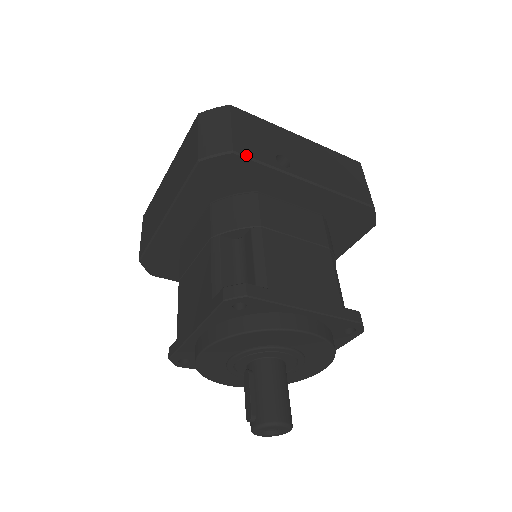
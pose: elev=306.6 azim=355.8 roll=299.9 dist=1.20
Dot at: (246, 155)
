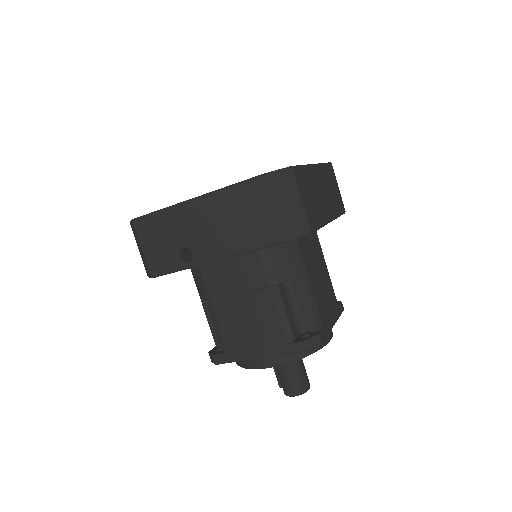
Dot at: (160, 274)
